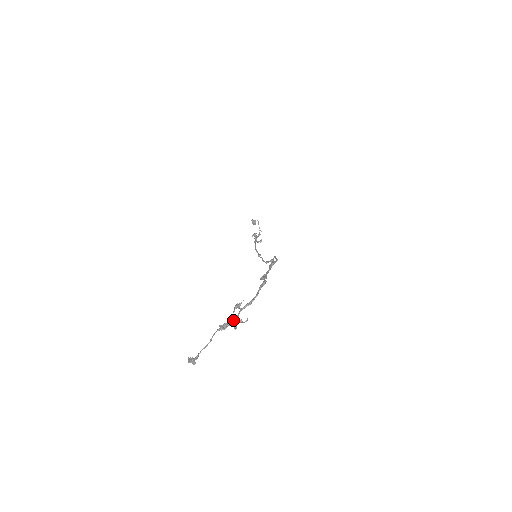
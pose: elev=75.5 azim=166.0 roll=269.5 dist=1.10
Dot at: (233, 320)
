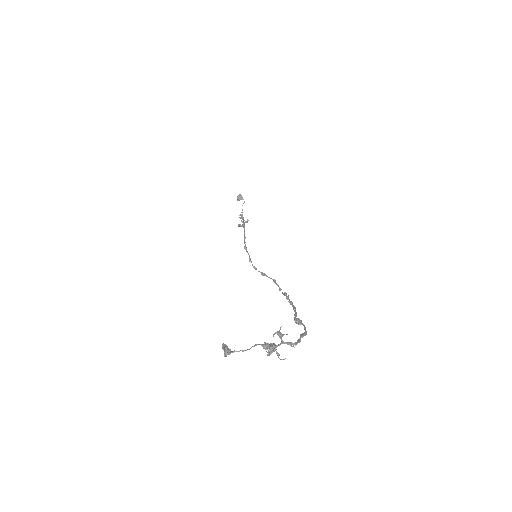
Dot at: (273, 346)
